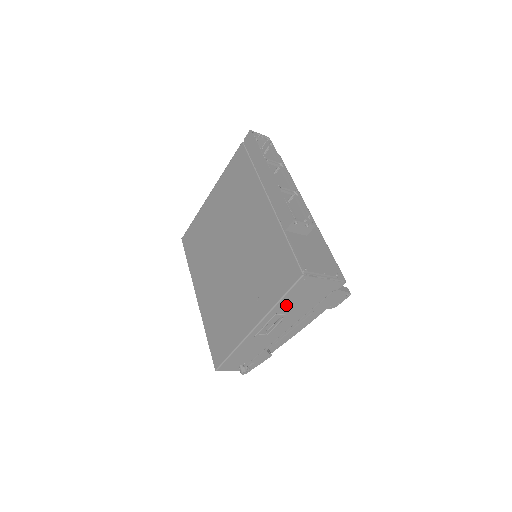
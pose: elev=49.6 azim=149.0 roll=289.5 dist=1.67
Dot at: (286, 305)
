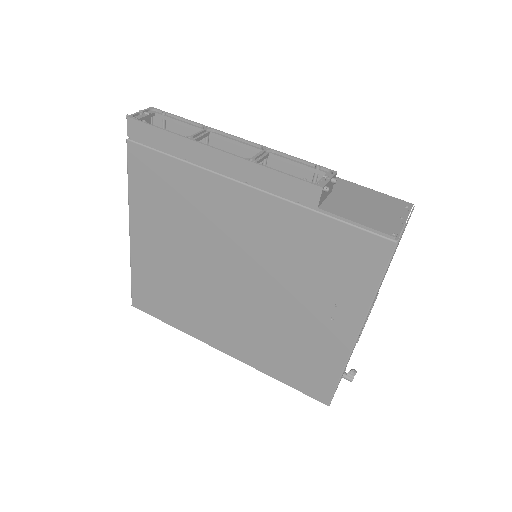
Dot at: occluded
